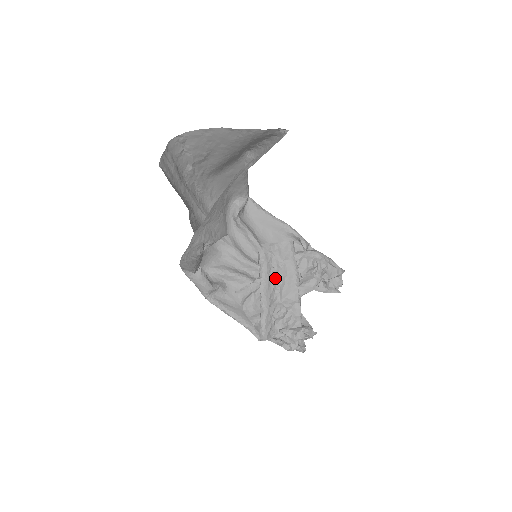
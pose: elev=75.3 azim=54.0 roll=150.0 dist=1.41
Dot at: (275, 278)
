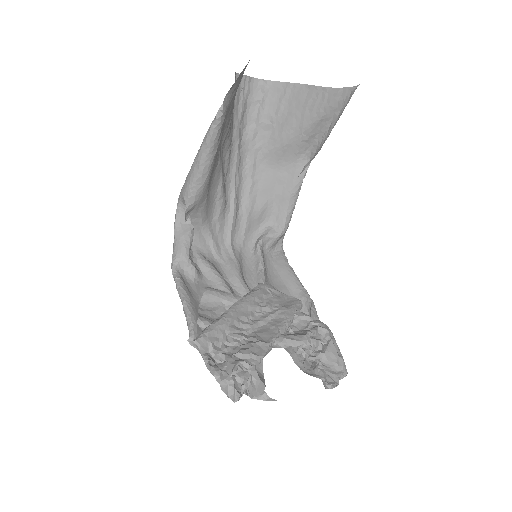
Dot at: (259, 311)
